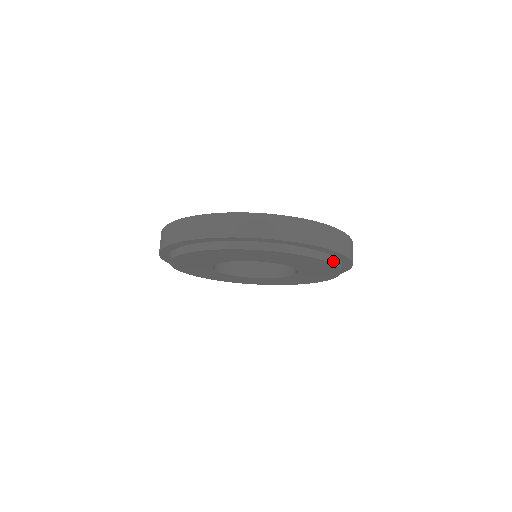
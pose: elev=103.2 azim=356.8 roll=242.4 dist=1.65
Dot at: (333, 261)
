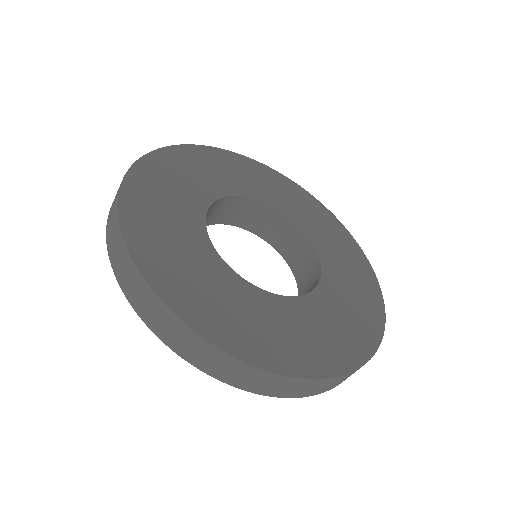
Dot at: occluded
